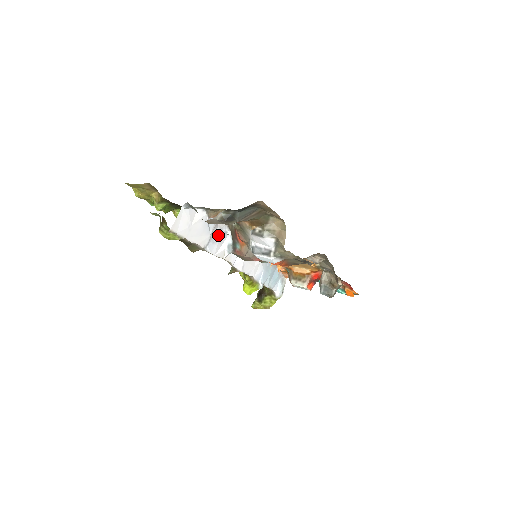
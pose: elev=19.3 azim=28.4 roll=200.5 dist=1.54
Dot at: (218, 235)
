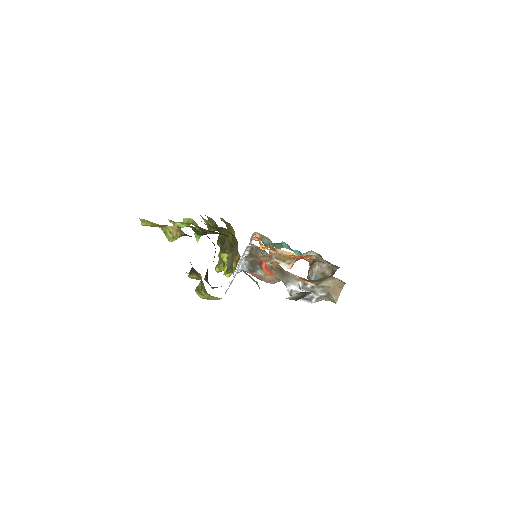
Dot at: occluded
